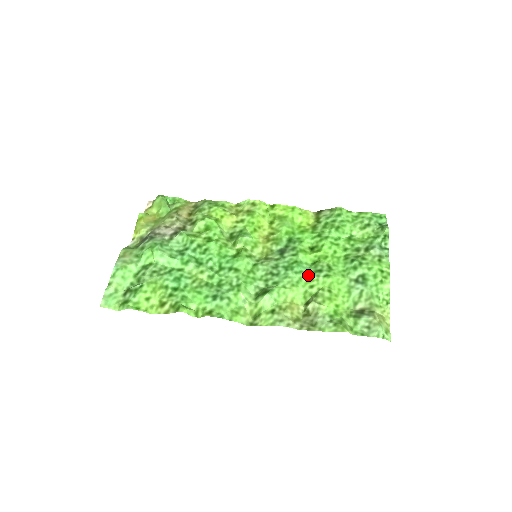
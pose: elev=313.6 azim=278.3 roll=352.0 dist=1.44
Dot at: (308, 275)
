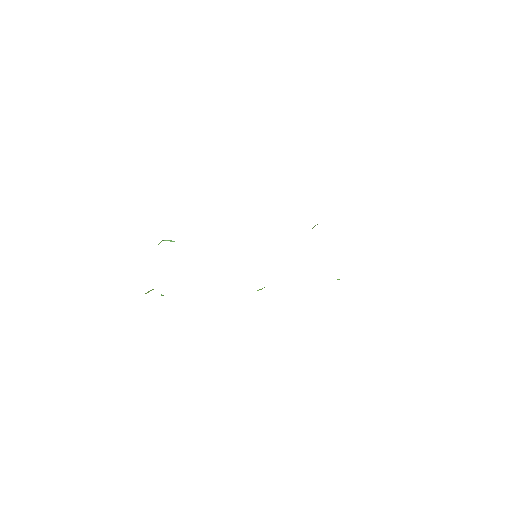
Dot at: occluded
